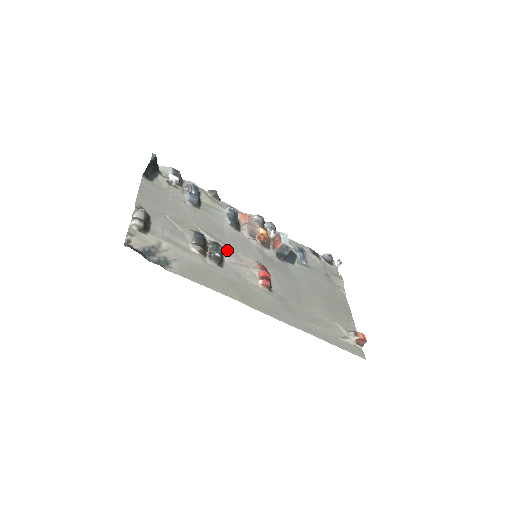
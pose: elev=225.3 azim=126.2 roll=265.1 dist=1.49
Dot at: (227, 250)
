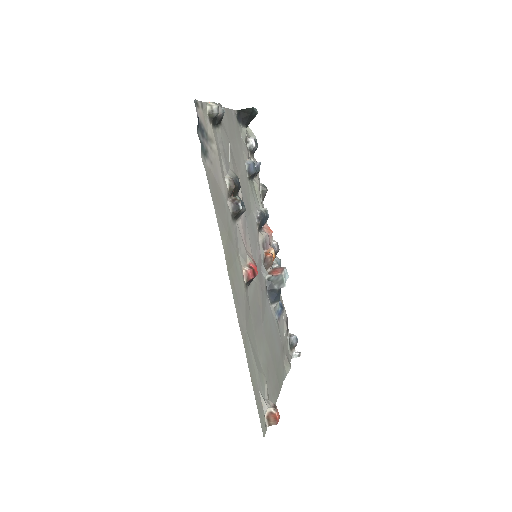
Dot at: (244, 221)
